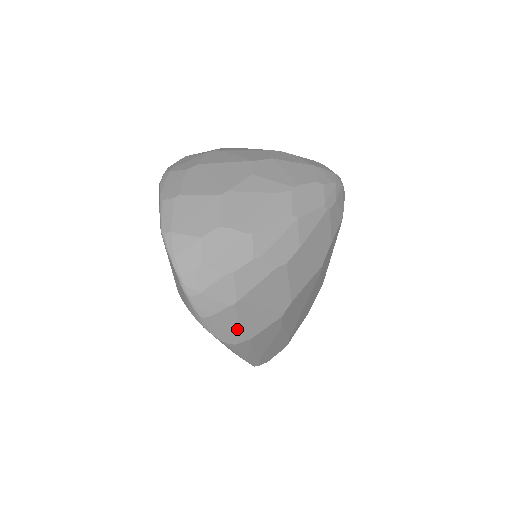
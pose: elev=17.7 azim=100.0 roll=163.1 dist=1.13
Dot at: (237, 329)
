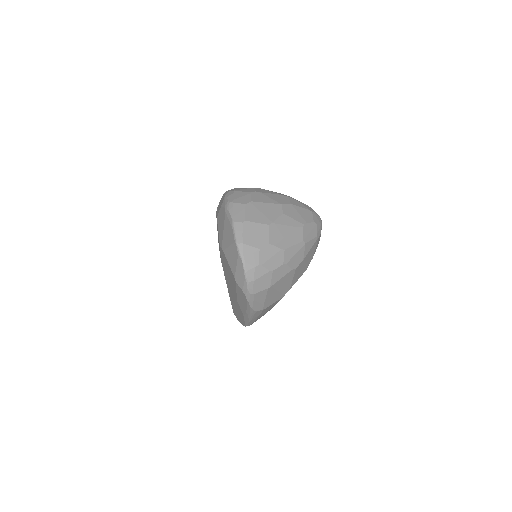
Dot at: (262, 302)
